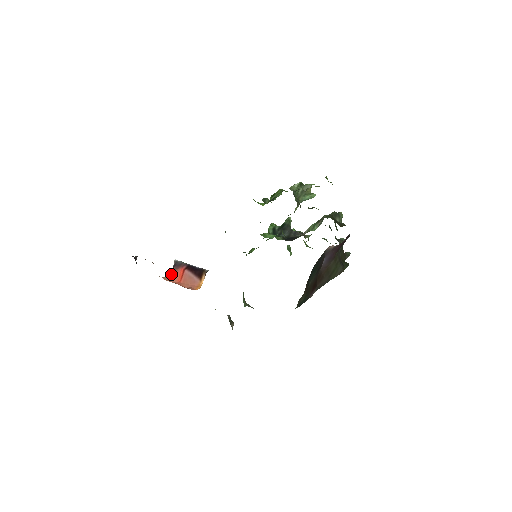
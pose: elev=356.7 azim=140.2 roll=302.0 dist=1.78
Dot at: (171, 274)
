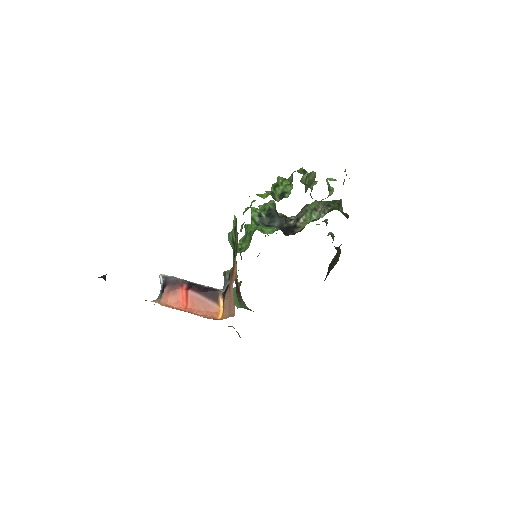
Dot at: (168, 297)
